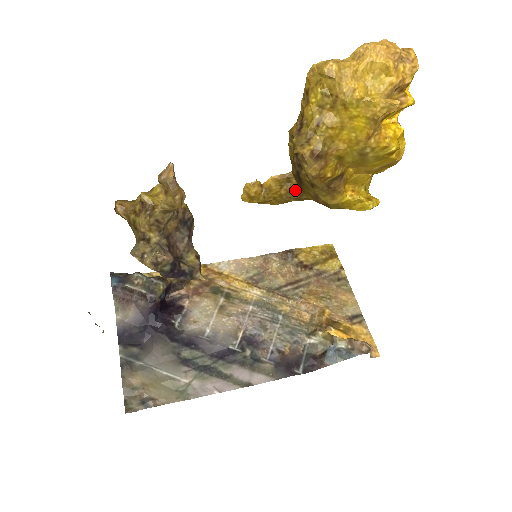
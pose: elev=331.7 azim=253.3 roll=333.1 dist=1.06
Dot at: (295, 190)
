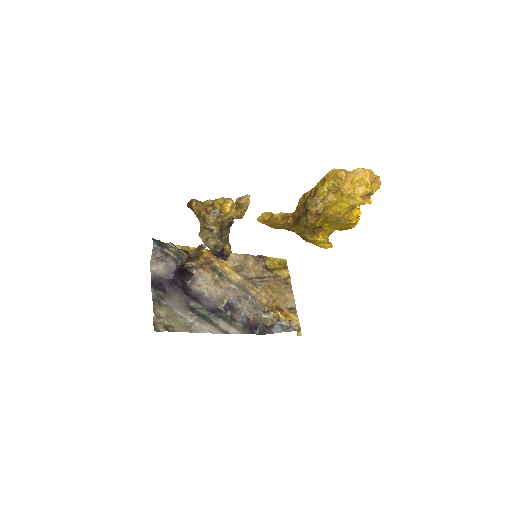
Dot at: (289, 224)
